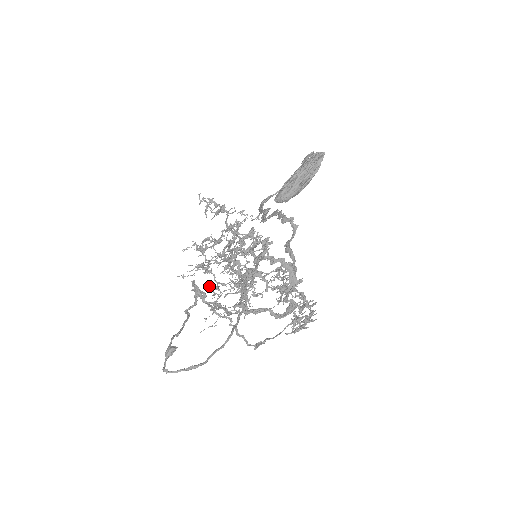
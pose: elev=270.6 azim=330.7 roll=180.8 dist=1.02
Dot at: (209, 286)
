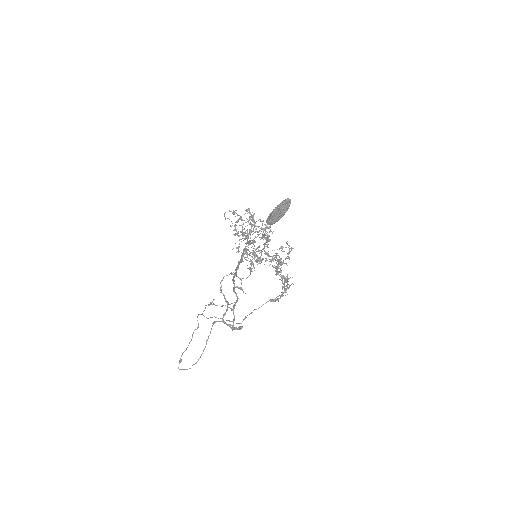
Dot at: occluded
